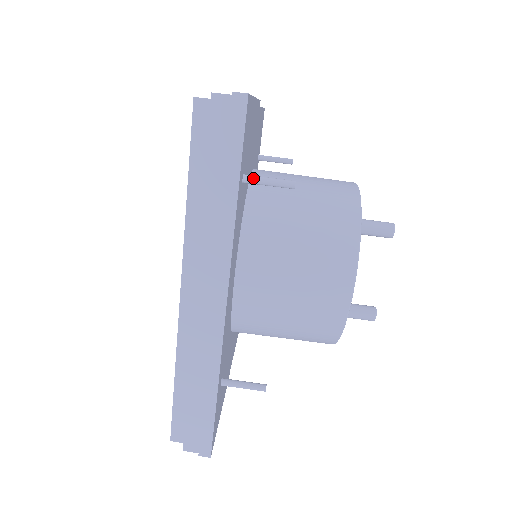
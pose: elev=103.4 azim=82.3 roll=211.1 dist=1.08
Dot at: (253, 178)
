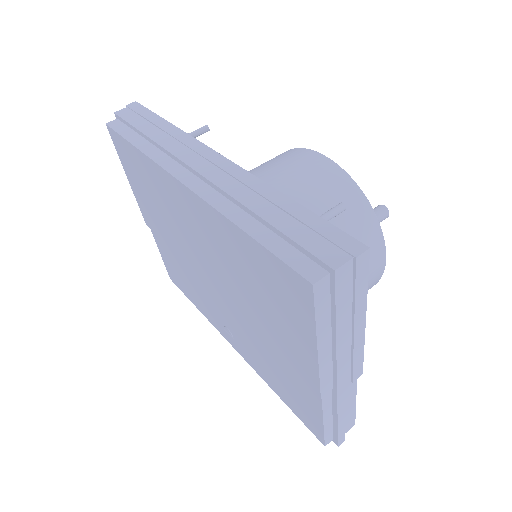
Dot at: occluded
